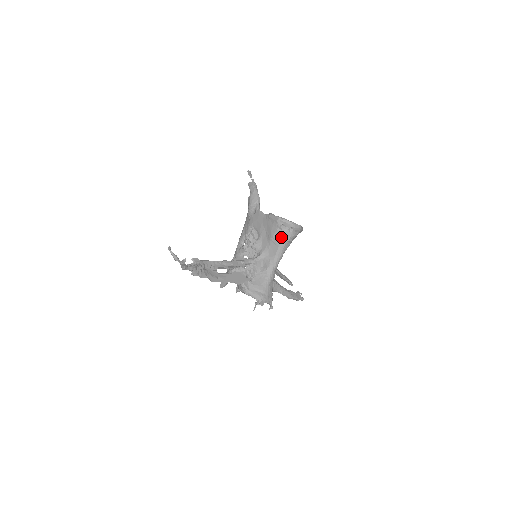
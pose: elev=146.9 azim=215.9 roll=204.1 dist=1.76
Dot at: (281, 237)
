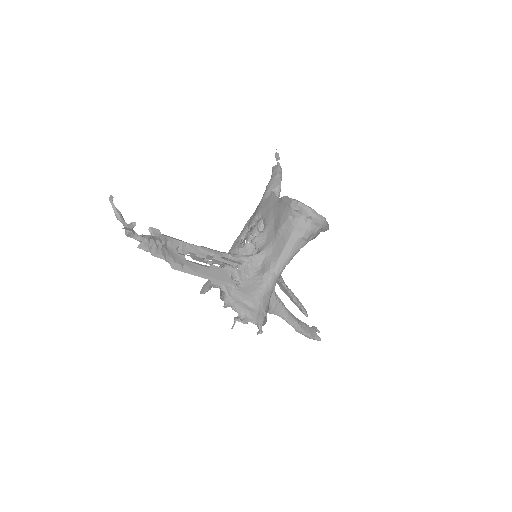
Dot at: (292, 229)
